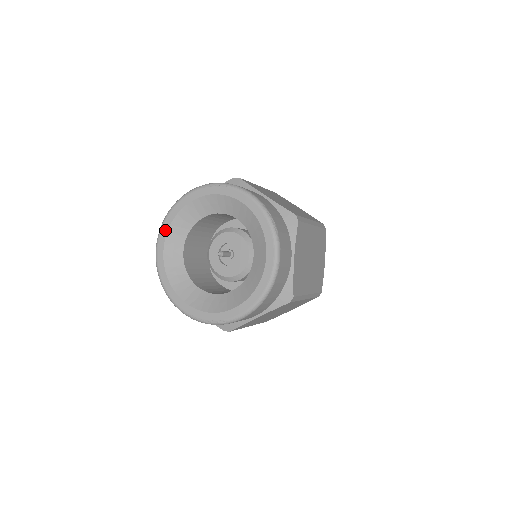
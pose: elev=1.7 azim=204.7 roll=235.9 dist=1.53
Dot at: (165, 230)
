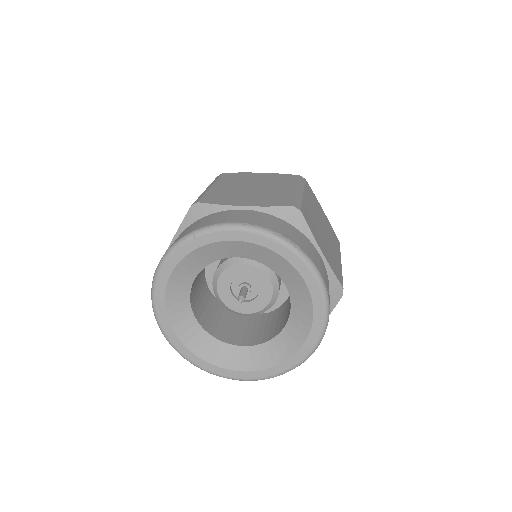
Dot at: (163, 317)
